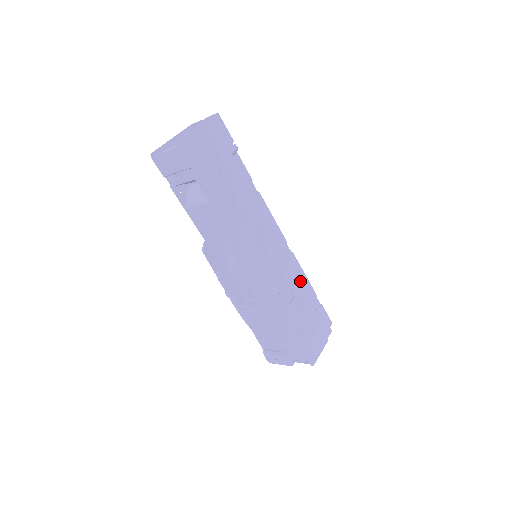
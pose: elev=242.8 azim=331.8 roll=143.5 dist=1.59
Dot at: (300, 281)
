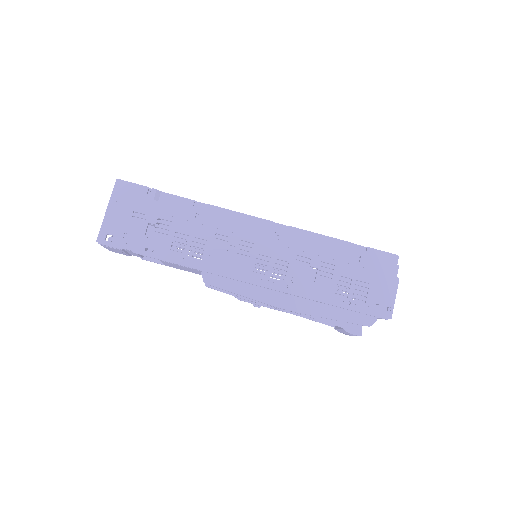
Dot at: (315, 248)
